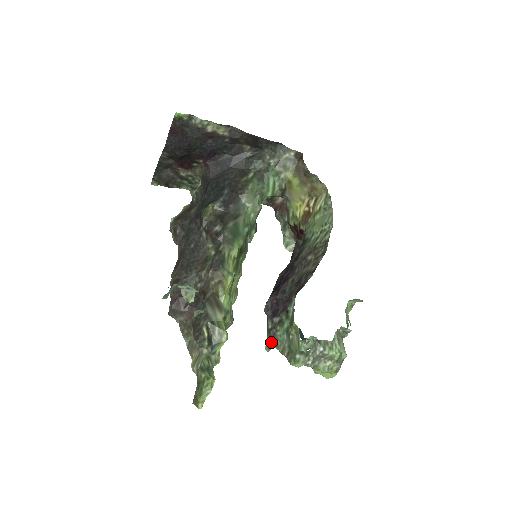
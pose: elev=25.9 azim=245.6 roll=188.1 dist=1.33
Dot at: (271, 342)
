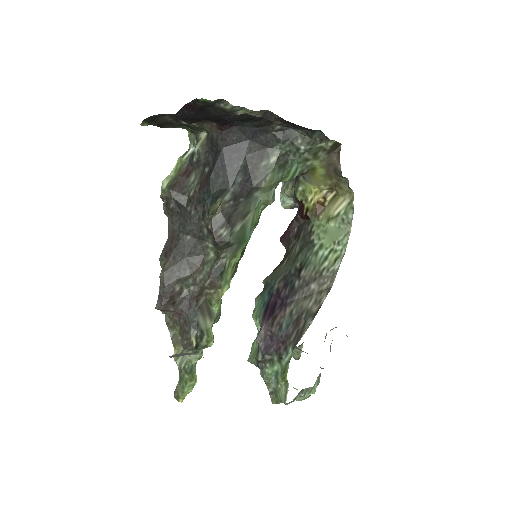
Dot at: occluded
